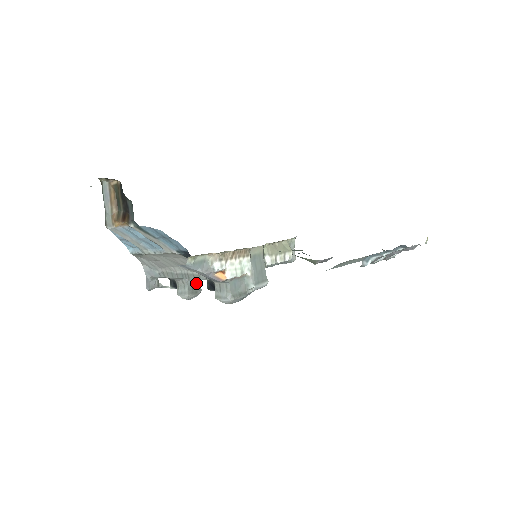
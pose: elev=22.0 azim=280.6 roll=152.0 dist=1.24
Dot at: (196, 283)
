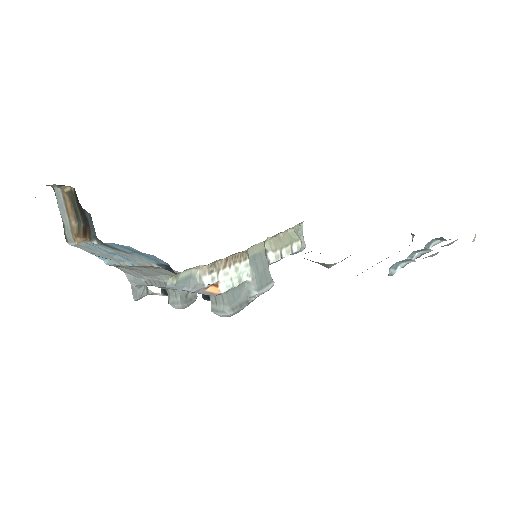
Dot at: occluded
